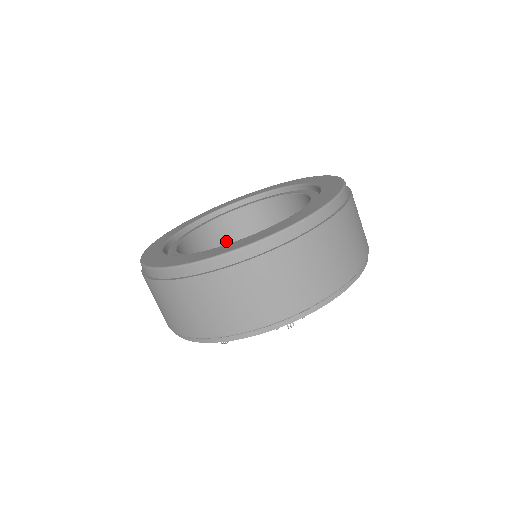
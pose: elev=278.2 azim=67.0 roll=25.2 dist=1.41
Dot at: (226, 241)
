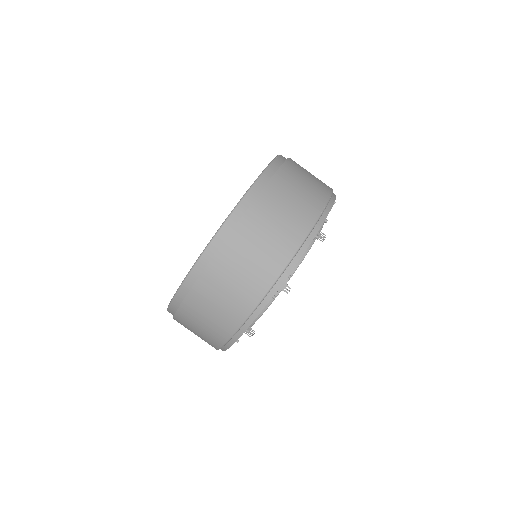
Dot at: occluded
